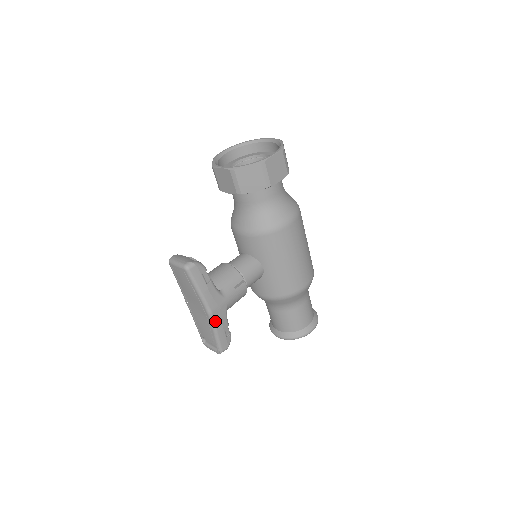
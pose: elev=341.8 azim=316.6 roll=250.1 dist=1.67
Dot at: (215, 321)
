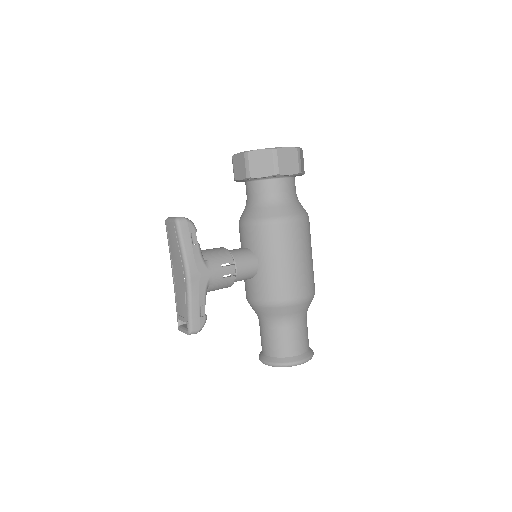
Dot at: (192, 289)
